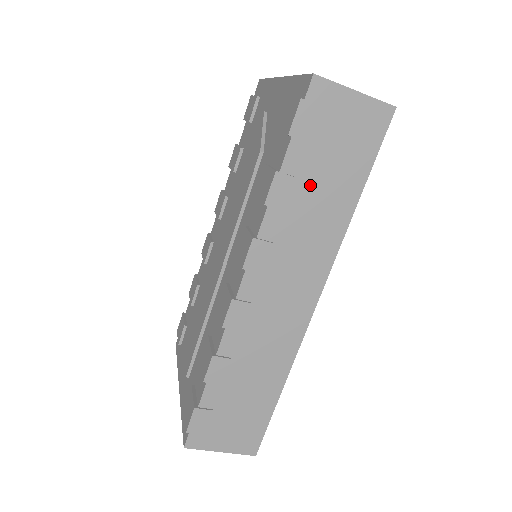
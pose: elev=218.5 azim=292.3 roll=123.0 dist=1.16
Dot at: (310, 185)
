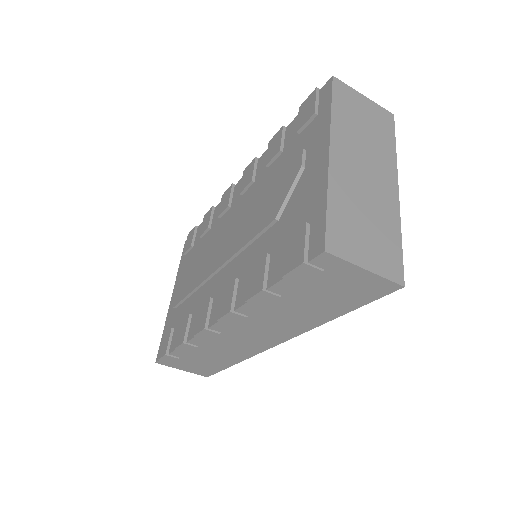
Dot at: (293, 301)
